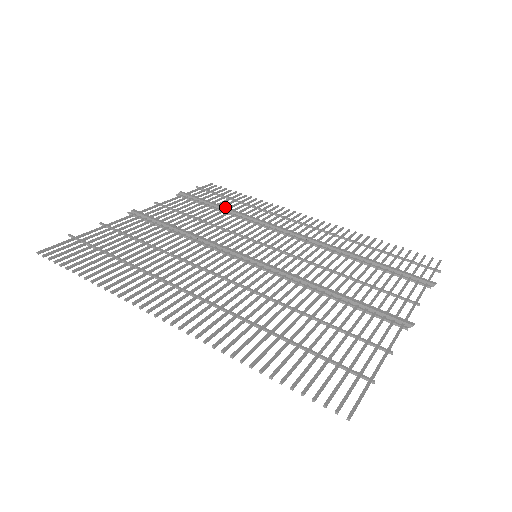
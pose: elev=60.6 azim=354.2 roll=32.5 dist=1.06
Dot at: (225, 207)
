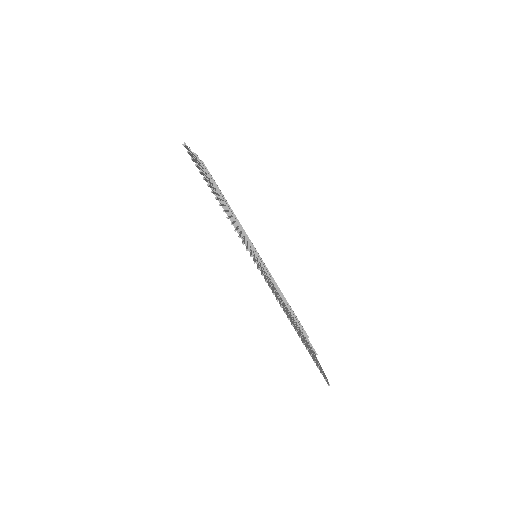
Dot at: occluded
